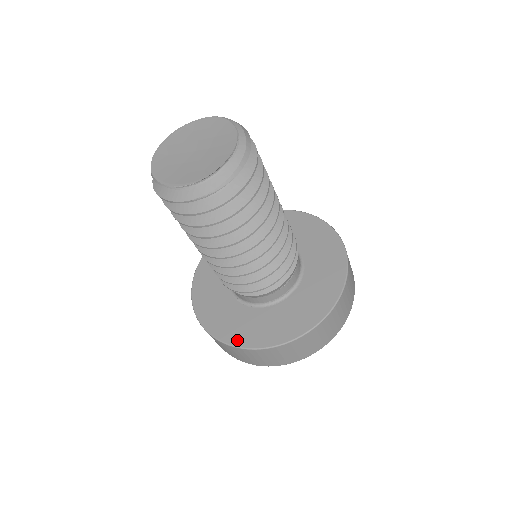
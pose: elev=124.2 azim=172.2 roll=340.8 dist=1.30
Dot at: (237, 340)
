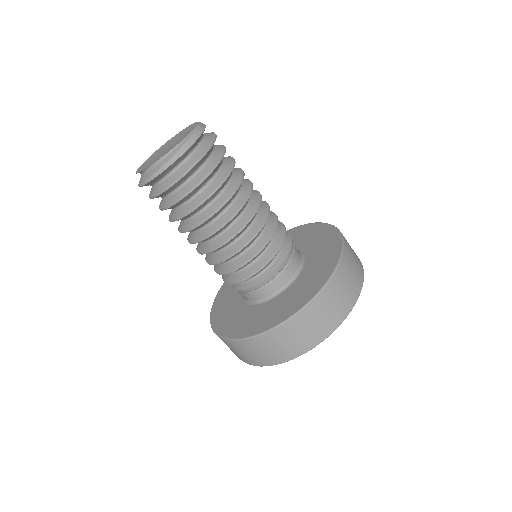
Dot at: (215, 311)
